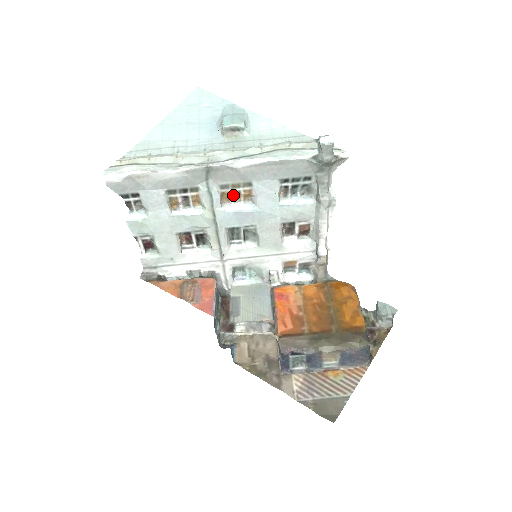
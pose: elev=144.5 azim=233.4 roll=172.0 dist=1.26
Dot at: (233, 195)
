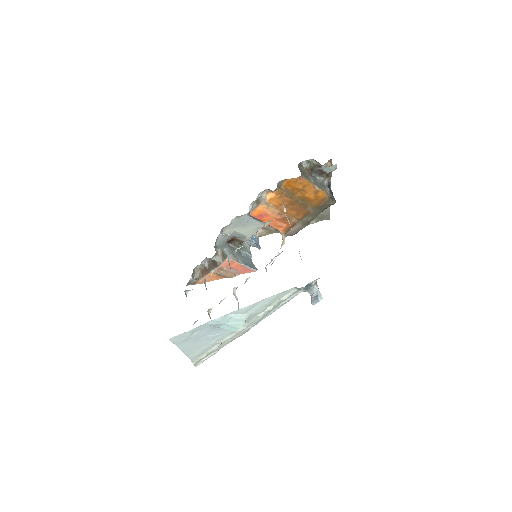
Dot at: occluded
